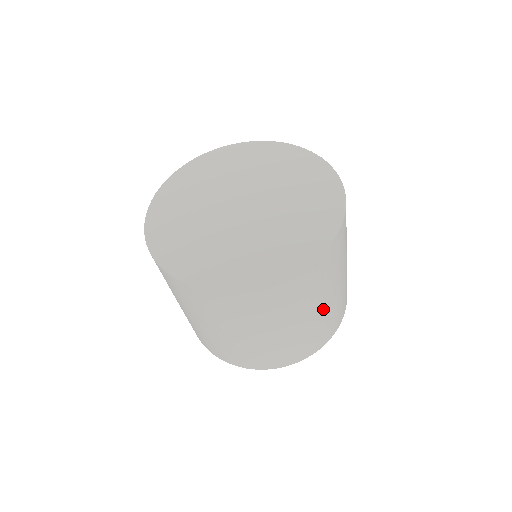
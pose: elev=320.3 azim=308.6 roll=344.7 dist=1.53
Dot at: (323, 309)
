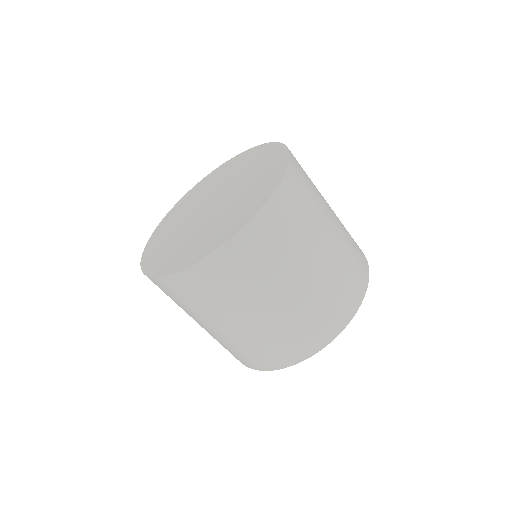
Dot at: (323, 259)
